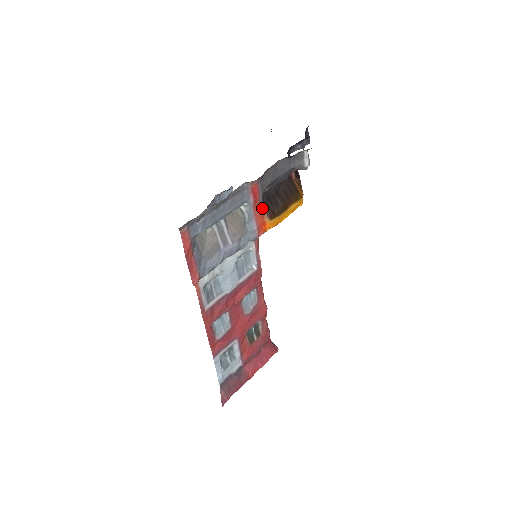
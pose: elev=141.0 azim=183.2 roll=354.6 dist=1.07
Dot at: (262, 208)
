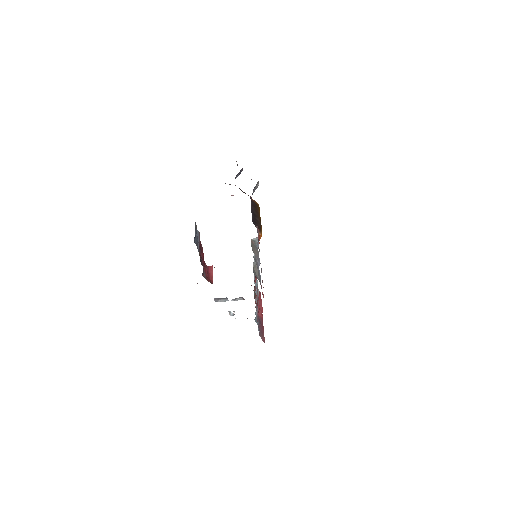
Dot at: occluded
